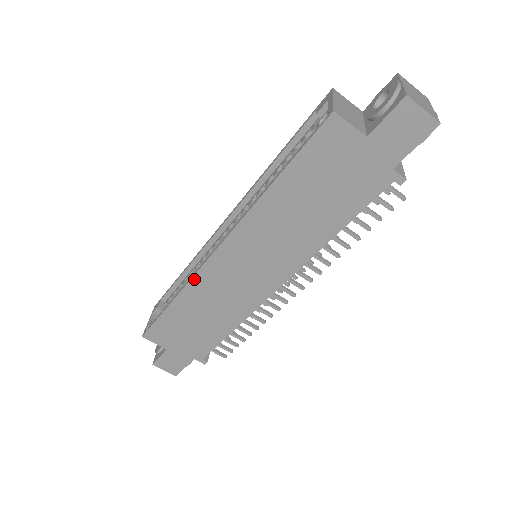
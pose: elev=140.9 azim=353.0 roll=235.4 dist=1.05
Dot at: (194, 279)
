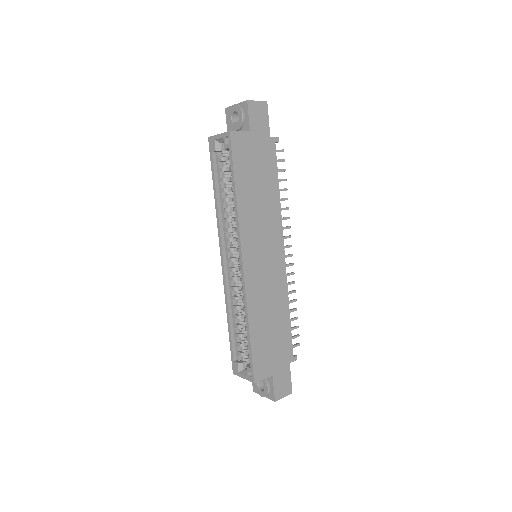
Dot at: (247, 297)
